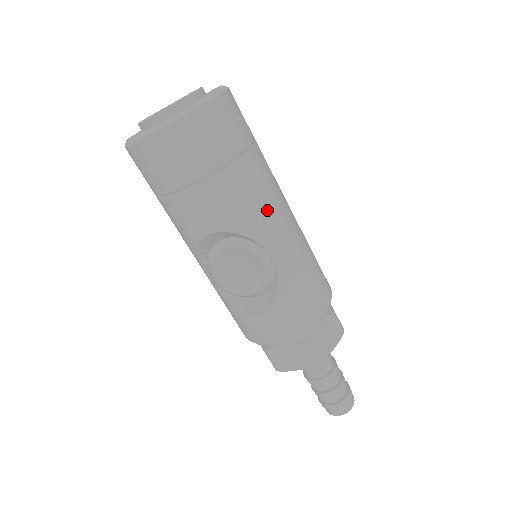
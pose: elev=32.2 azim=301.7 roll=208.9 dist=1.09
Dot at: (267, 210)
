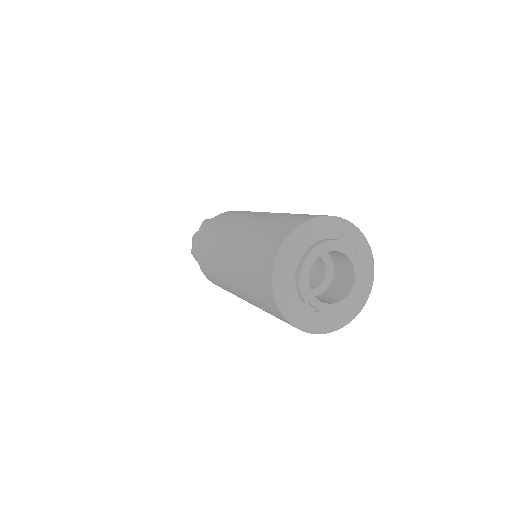
Dot at: occluded
